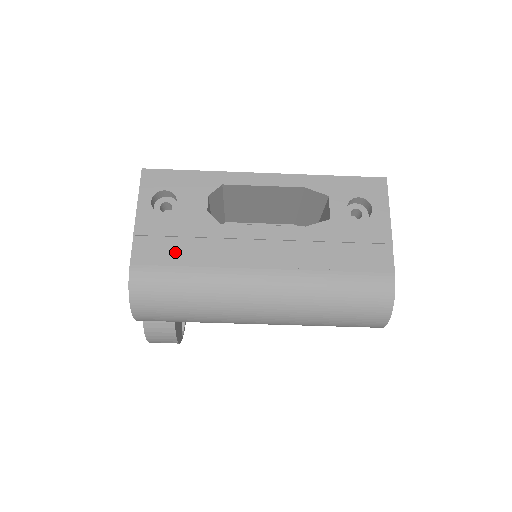
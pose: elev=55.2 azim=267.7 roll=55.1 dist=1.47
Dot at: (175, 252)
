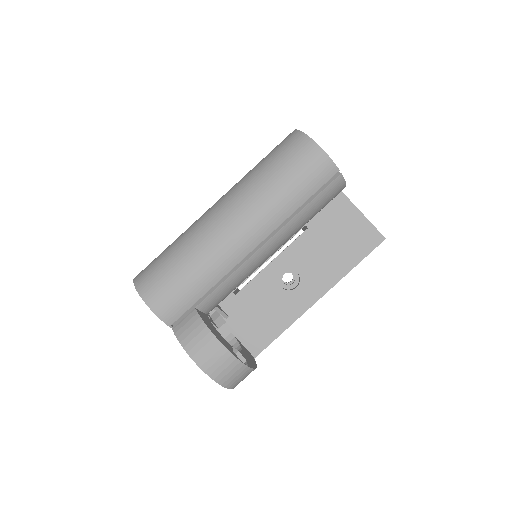
Dot at: occluded
